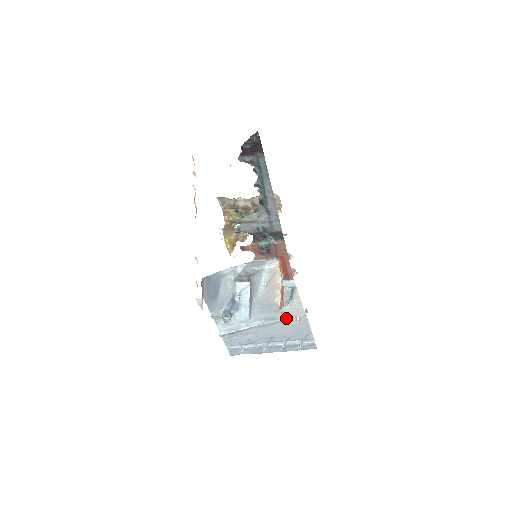
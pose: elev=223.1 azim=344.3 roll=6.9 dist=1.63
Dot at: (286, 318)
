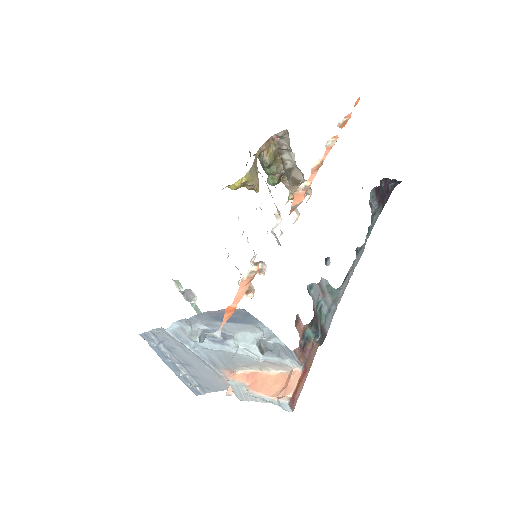
Dot at: (223, 375)
